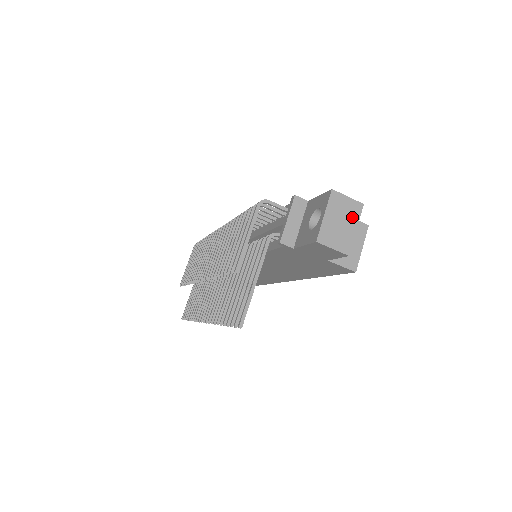
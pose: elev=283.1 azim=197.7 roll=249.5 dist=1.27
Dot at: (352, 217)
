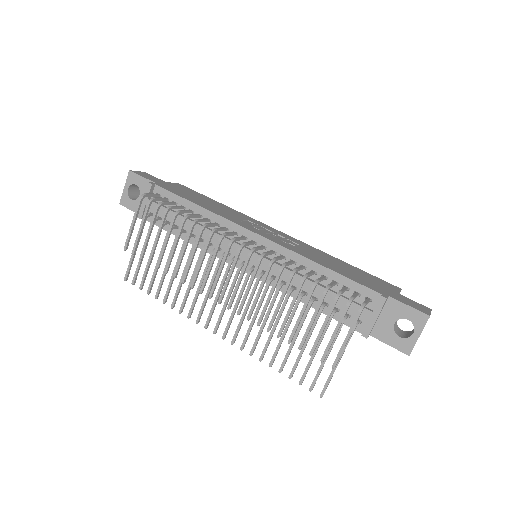
Dot at: occluded
